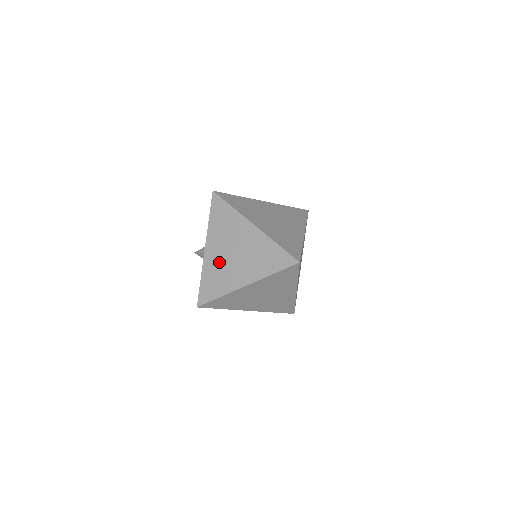
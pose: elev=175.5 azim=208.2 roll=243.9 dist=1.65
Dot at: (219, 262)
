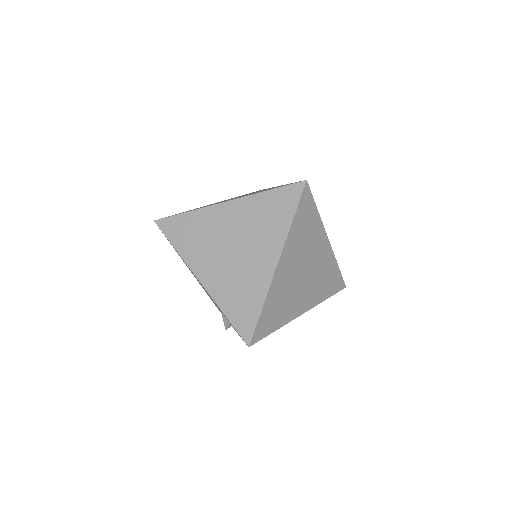
Dot at: occluded
